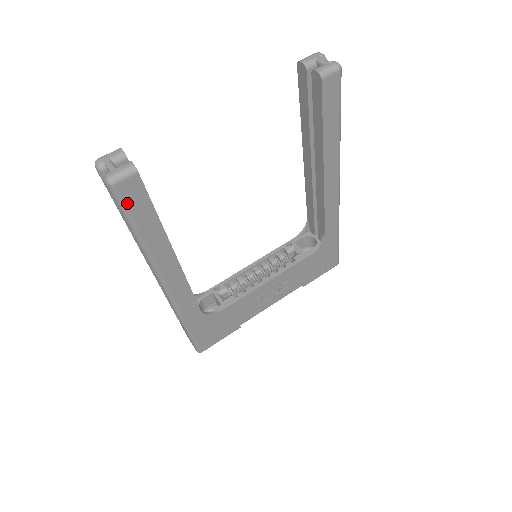
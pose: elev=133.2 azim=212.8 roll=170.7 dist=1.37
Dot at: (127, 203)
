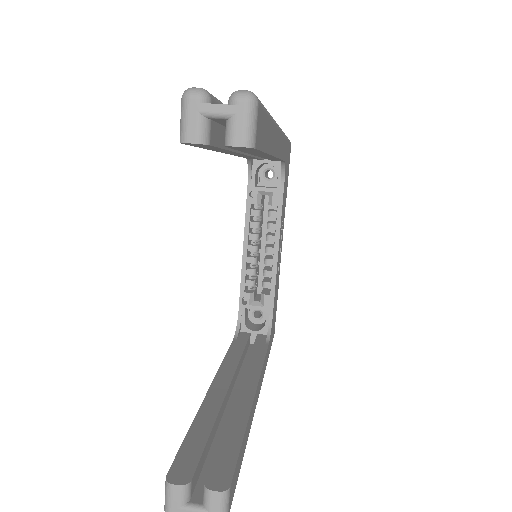
Dot at: (234, 489)
